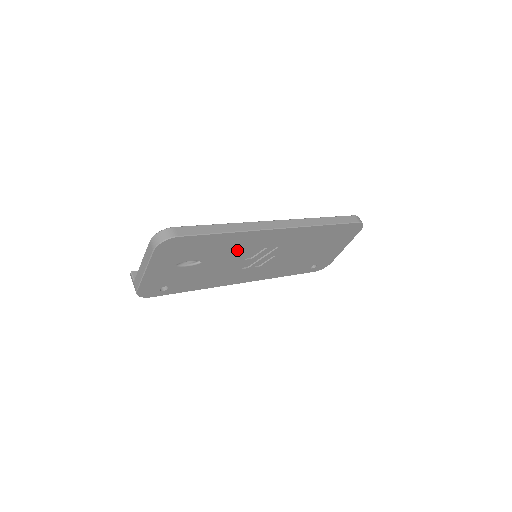
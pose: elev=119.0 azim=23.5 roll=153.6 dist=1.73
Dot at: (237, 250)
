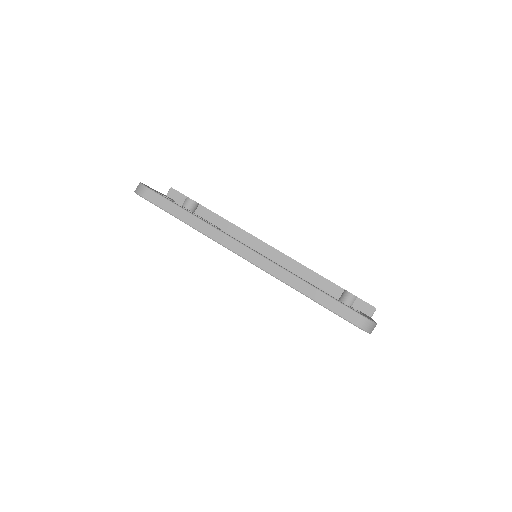
Dot at: occluded
